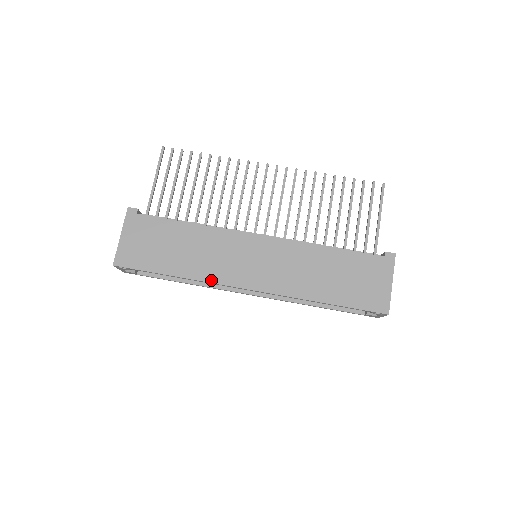
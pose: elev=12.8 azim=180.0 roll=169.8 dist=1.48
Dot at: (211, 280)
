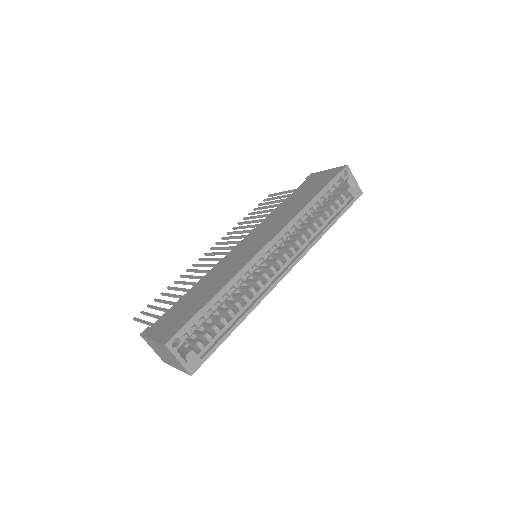
Dot at: (241, 268)
